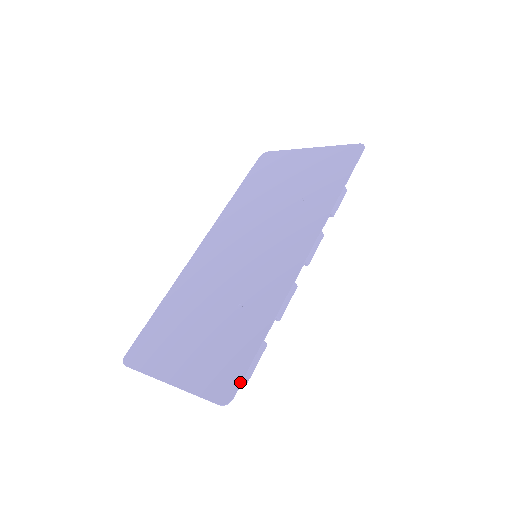
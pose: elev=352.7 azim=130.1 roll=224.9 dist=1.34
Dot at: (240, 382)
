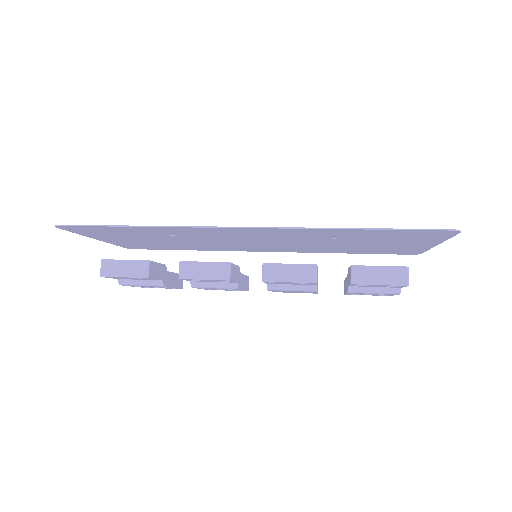
Dot at: (76, 225)
